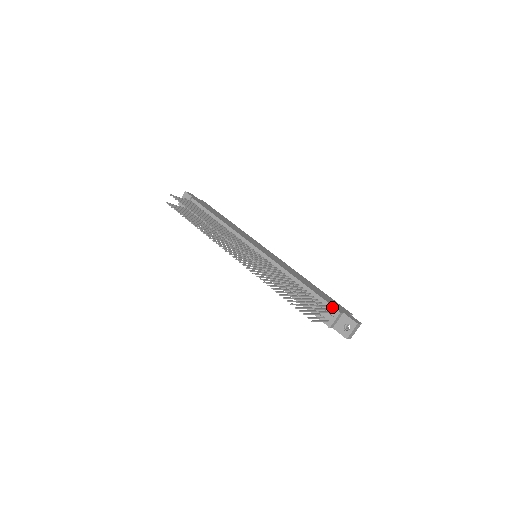
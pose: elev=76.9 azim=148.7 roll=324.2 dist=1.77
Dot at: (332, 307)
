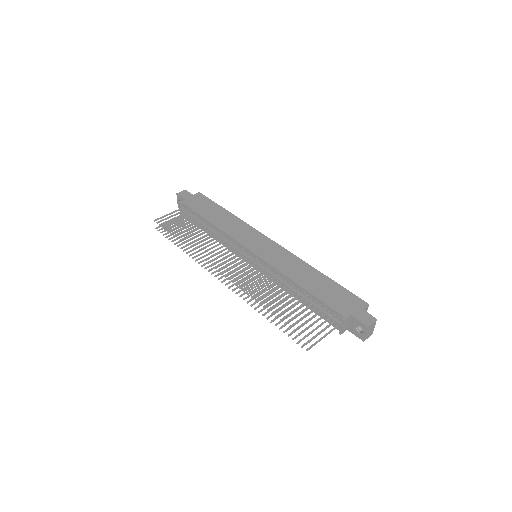
Dot at: (336, 313)
